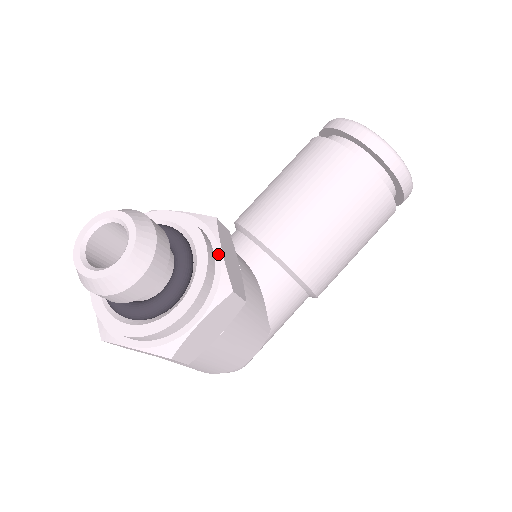
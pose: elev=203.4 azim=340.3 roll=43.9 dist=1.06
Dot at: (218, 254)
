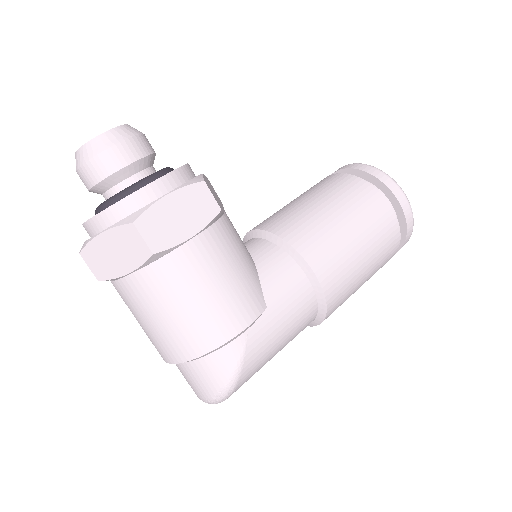
Dot at: occluded
